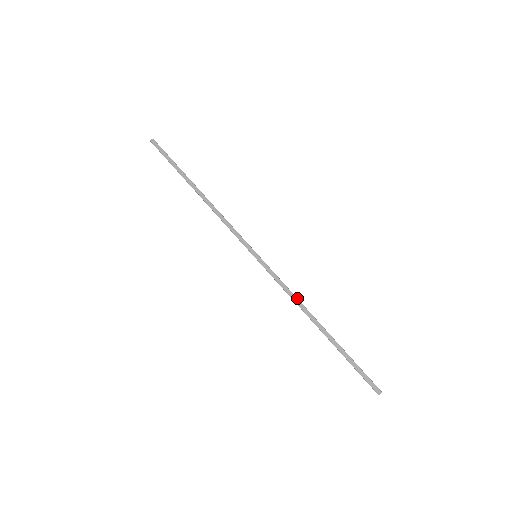
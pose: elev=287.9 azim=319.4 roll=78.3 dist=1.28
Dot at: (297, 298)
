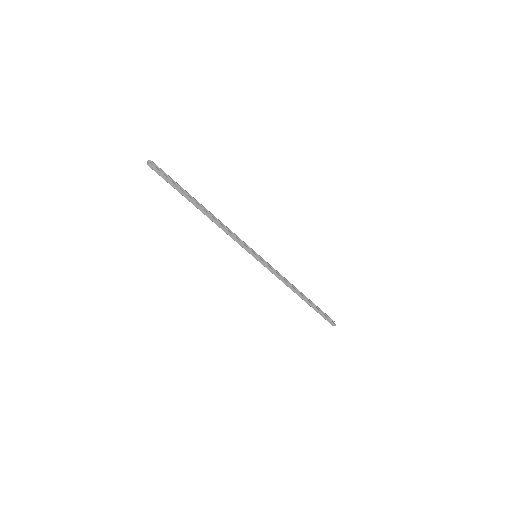
Dot at: (287, 282)
